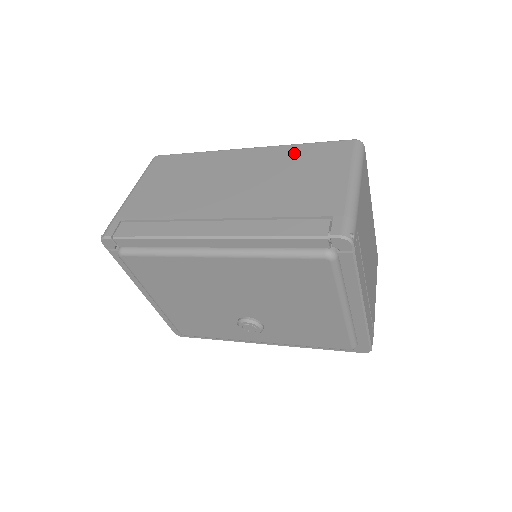
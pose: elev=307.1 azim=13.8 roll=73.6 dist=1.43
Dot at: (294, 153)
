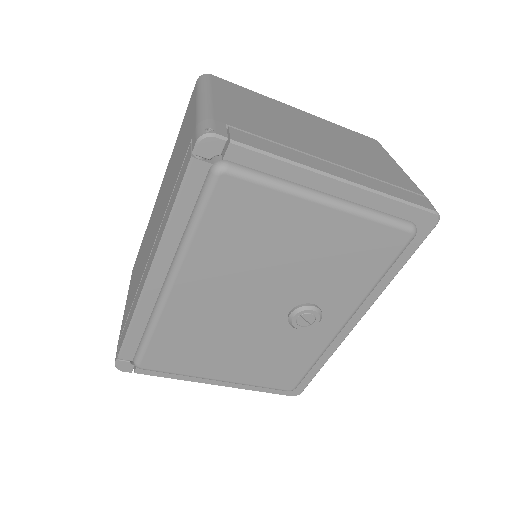
Dot at: (175, 147)
